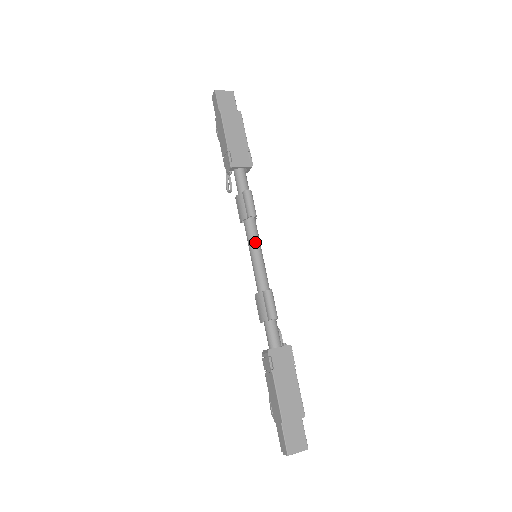
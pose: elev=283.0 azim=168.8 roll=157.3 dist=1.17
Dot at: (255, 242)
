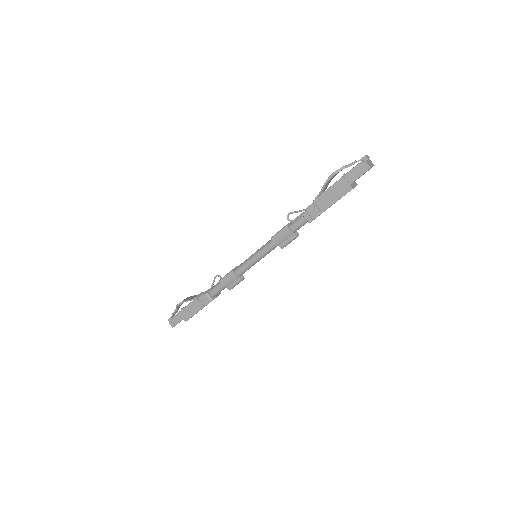
Dot at: occluded
